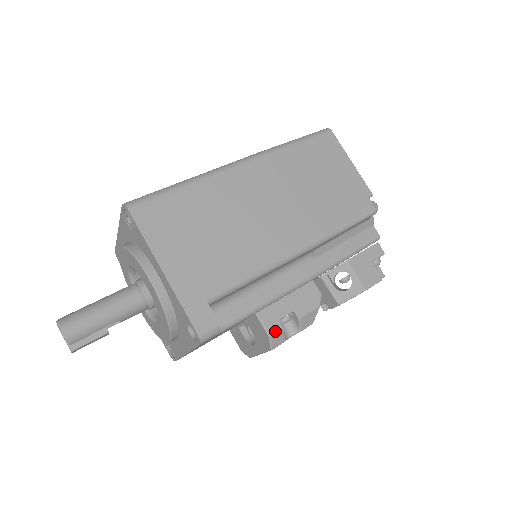
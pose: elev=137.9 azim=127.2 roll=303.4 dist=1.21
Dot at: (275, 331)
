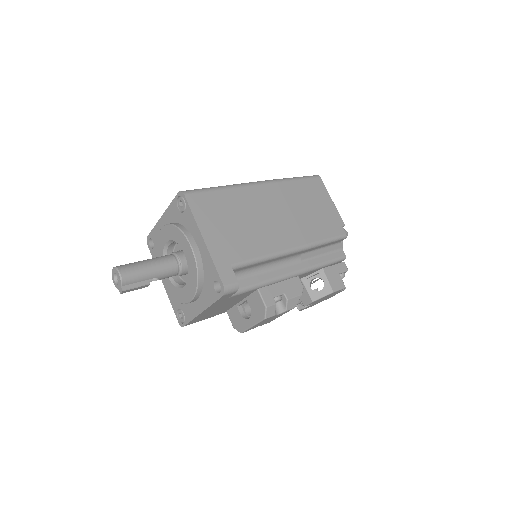
Dot at: (270, 304)
